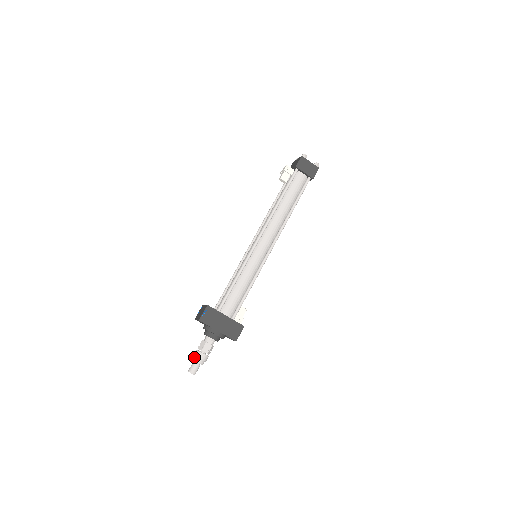
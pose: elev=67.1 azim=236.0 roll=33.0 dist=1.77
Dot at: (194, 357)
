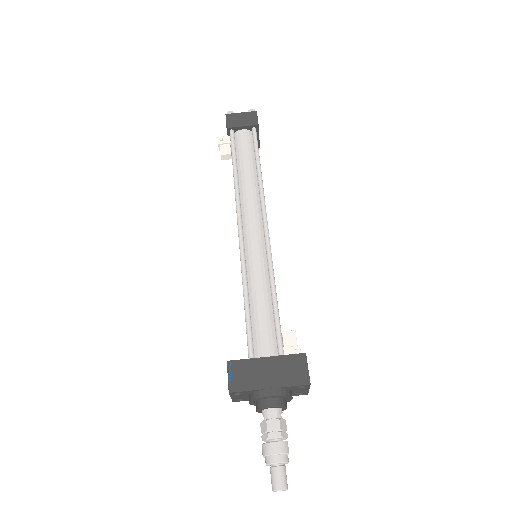
Dot at: (265, 459)
